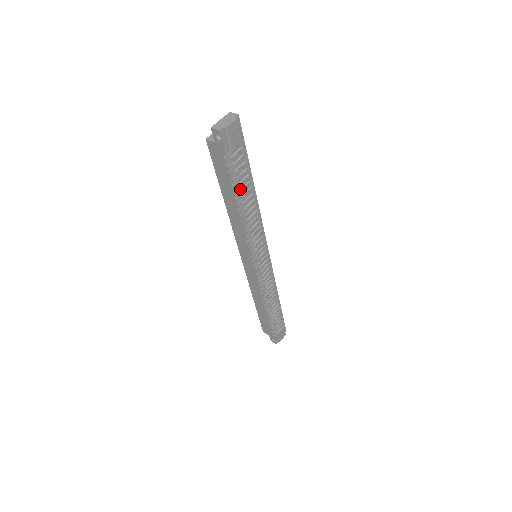
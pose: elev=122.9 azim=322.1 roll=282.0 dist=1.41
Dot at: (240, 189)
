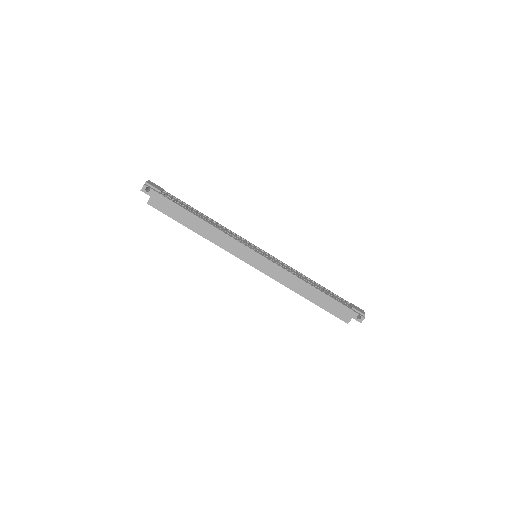
Dot at: (189, 210)
